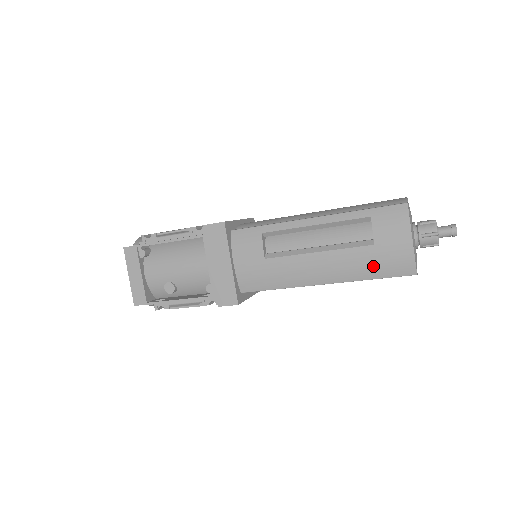
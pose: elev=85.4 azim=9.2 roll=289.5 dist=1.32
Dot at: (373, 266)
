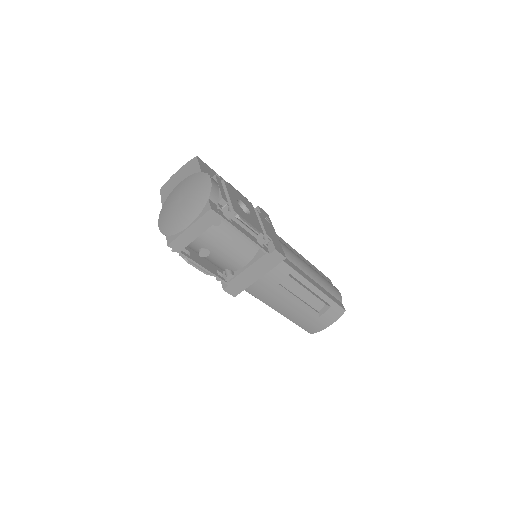
Dot at: (305, 323)
